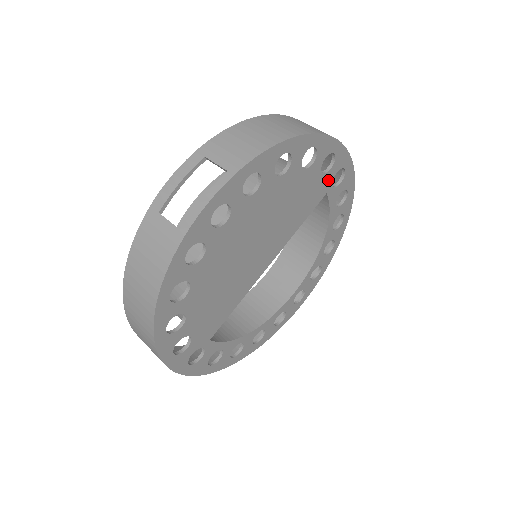
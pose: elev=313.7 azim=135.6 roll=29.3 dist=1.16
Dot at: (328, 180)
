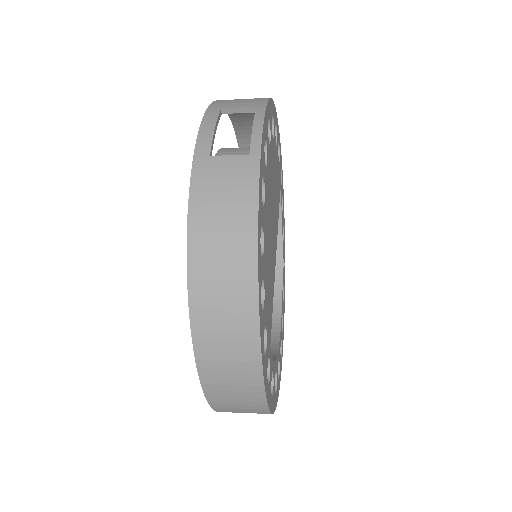
Dot at: (279, 173)
